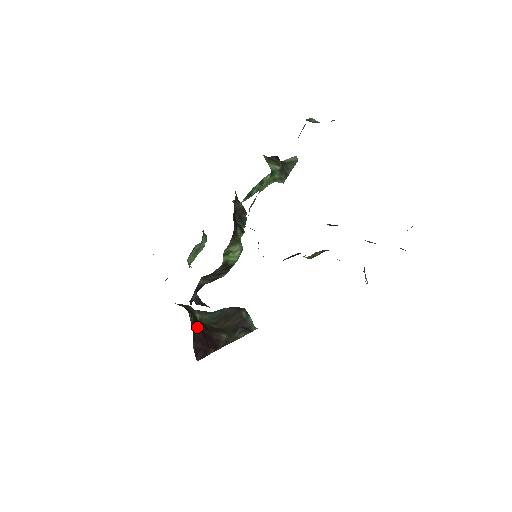
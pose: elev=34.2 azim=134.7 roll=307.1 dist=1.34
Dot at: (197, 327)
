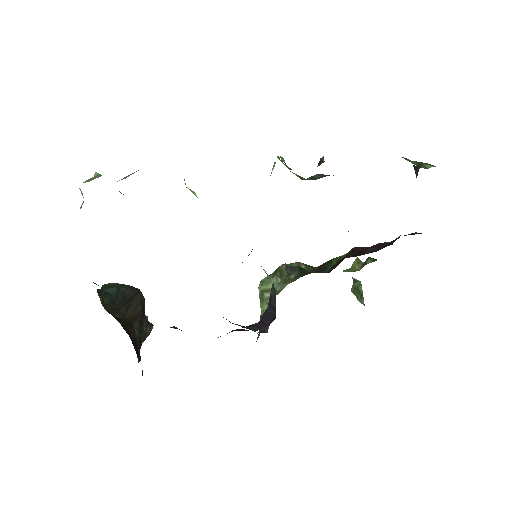
Dot at: occluded
